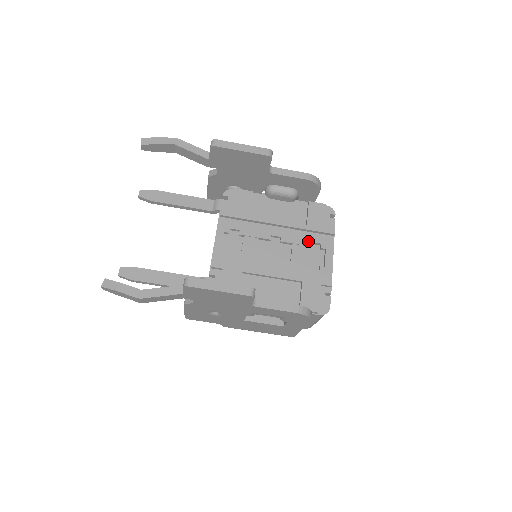
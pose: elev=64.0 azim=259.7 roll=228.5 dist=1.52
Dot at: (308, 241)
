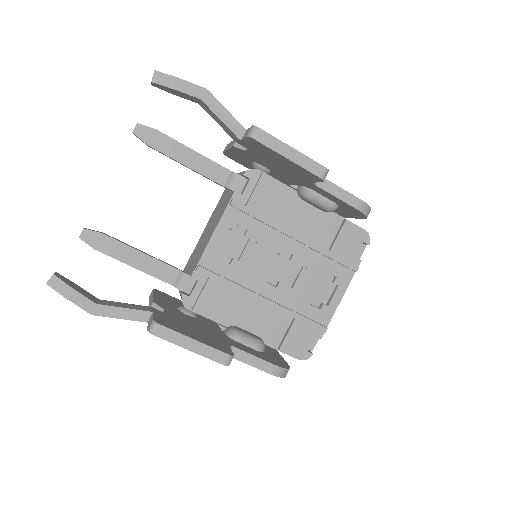
Dot at: (323, 269)
